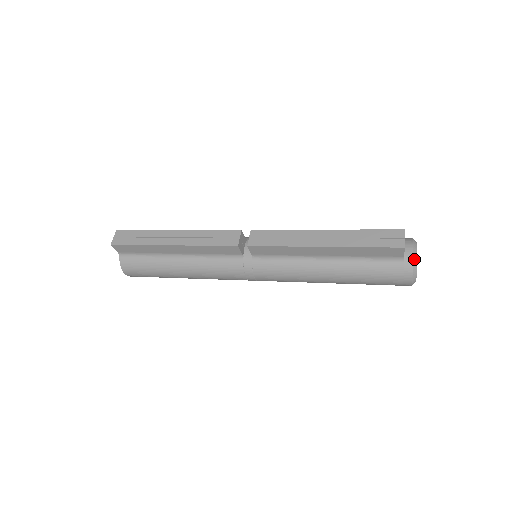
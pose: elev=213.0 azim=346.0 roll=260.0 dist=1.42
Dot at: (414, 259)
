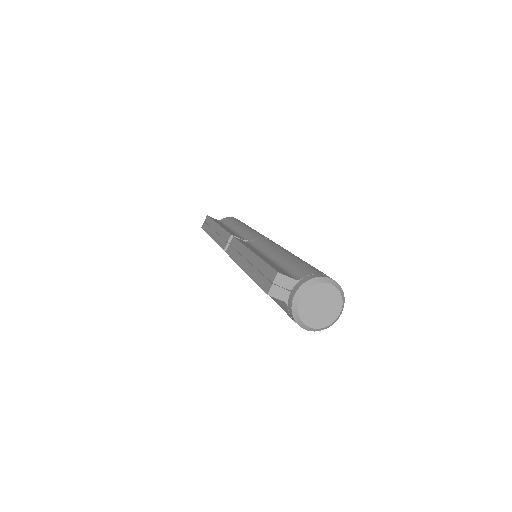
Dot at: (293, 306)
